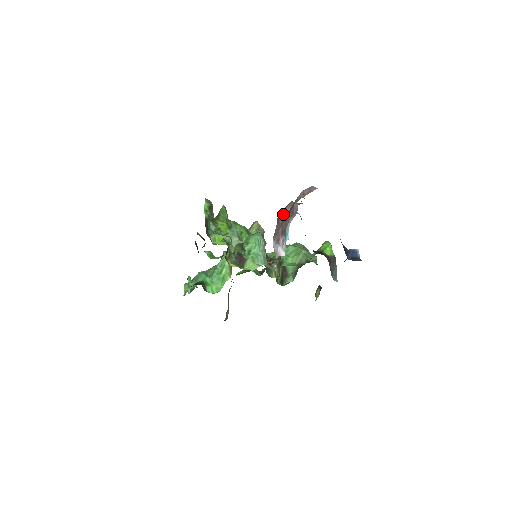
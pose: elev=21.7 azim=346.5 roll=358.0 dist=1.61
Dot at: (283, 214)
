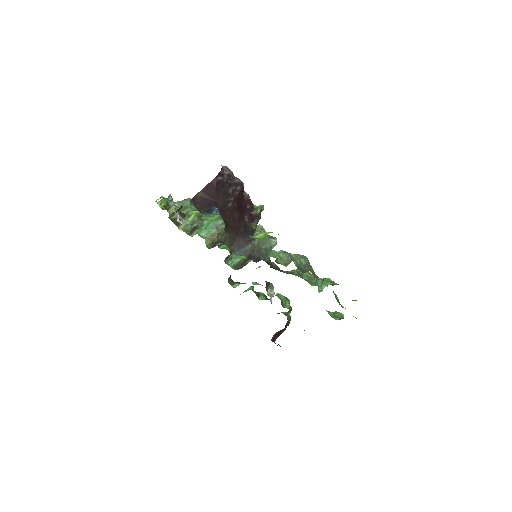
Dot at: occluded
